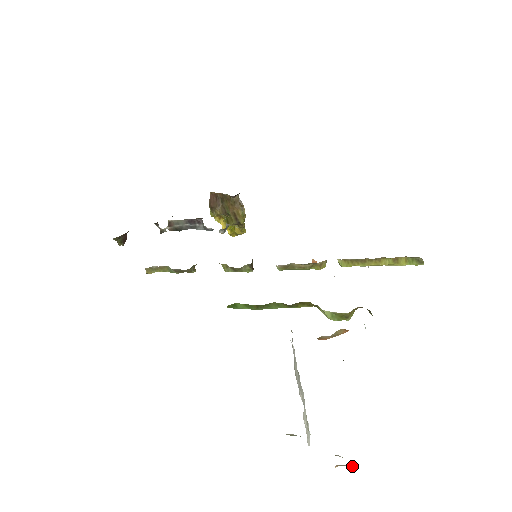
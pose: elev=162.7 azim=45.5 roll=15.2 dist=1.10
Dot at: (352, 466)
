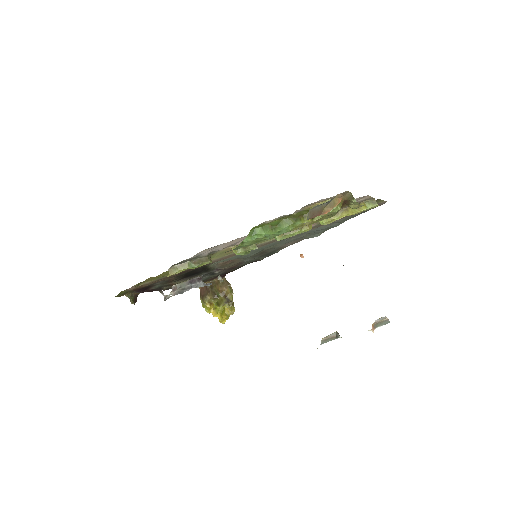
Dot at: (385, 322)
